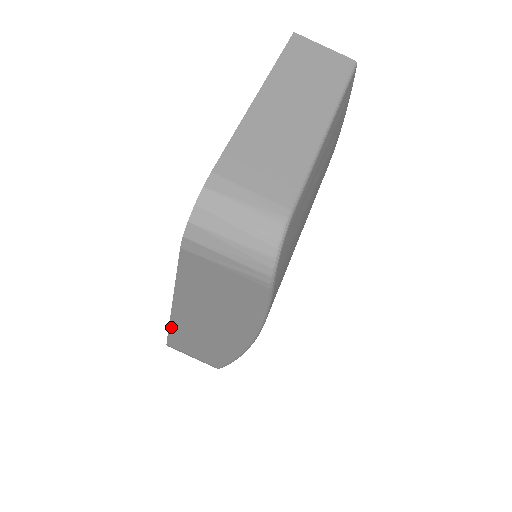
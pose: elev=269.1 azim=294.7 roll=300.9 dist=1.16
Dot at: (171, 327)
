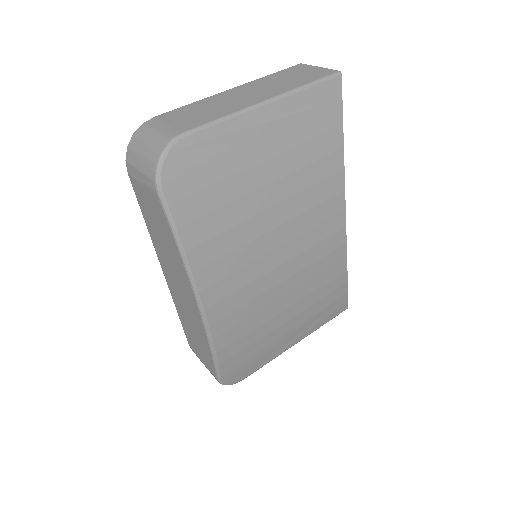
Dot at: (177, 309)
